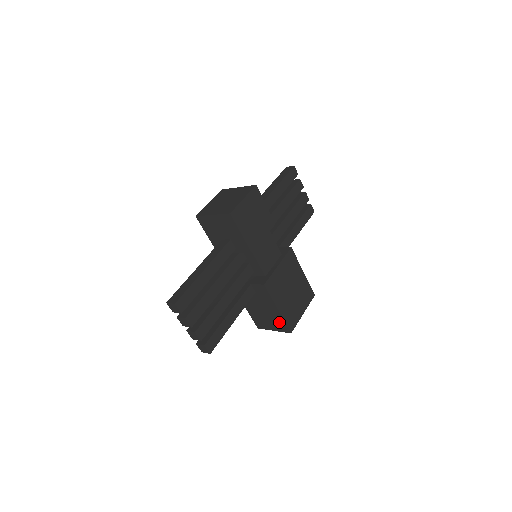
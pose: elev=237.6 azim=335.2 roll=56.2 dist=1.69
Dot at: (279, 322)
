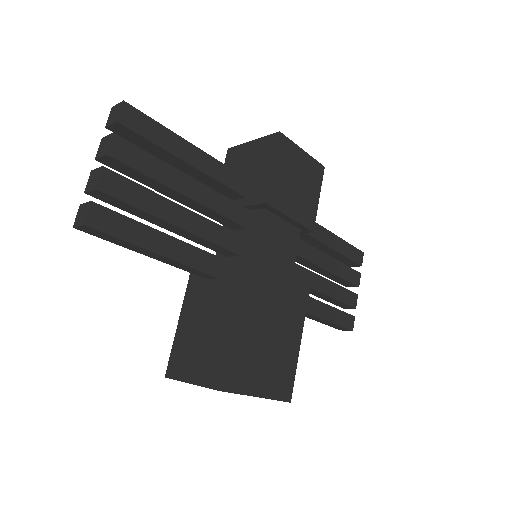
Dot at: (214, 357)
